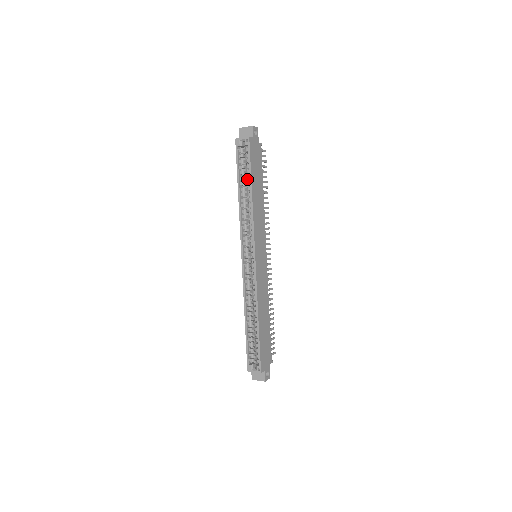
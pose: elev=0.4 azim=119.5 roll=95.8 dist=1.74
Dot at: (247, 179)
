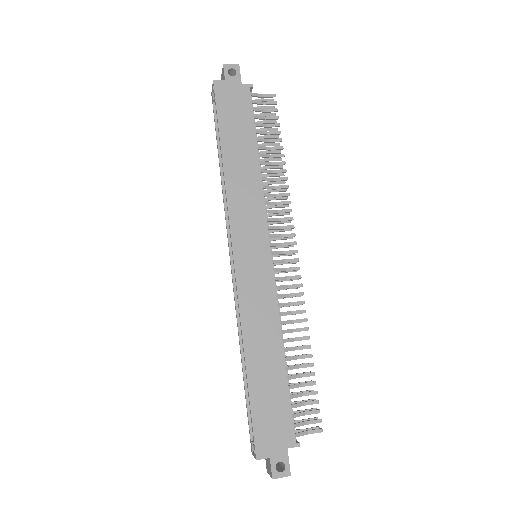
Dot at: occluded
